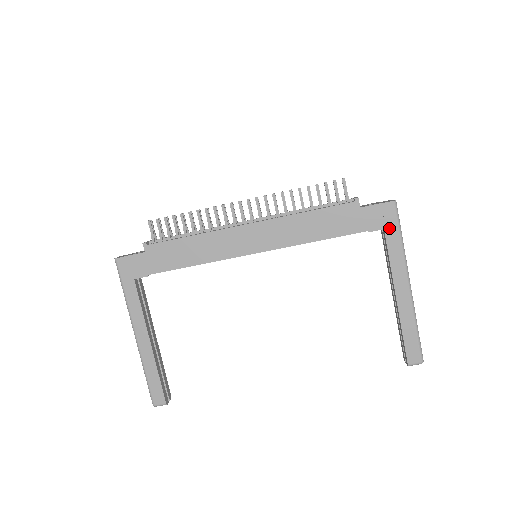
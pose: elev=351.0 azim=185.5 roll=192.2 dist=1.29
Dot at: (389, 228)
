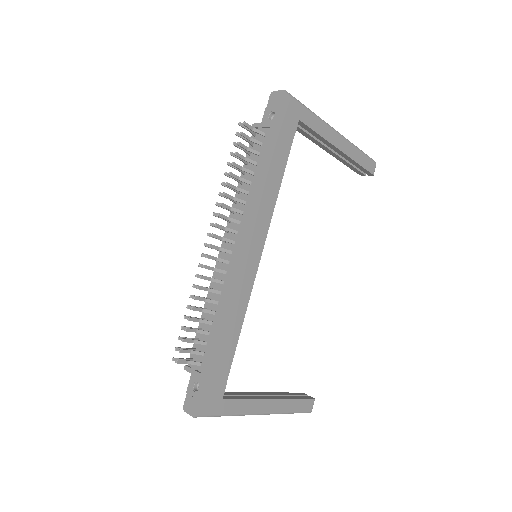
Dot at: (300, 115)
